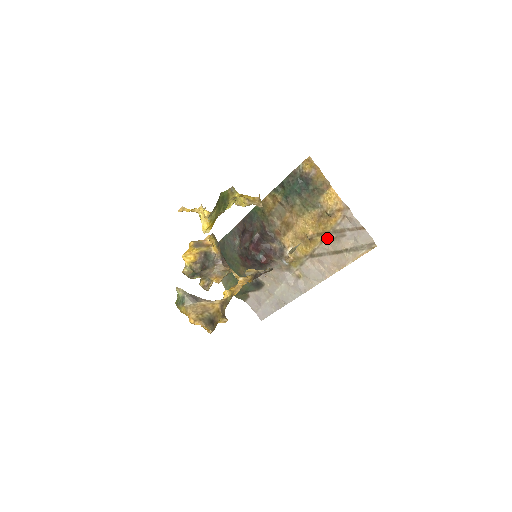
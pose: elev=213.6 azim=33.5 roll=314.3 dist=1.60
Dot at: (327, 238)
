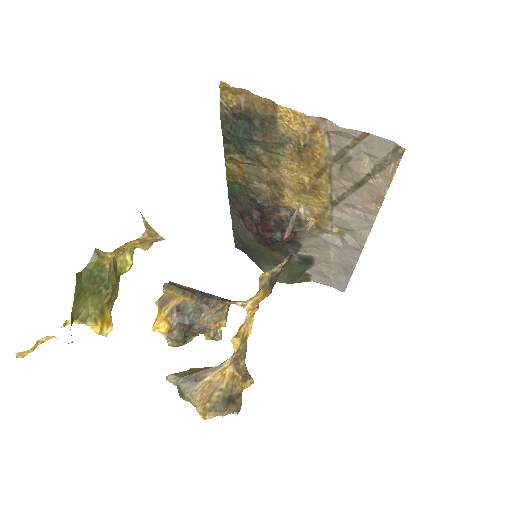
Dot at: (332, 173)
